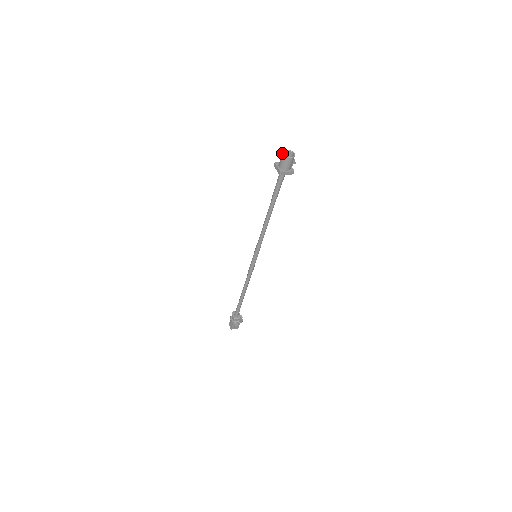
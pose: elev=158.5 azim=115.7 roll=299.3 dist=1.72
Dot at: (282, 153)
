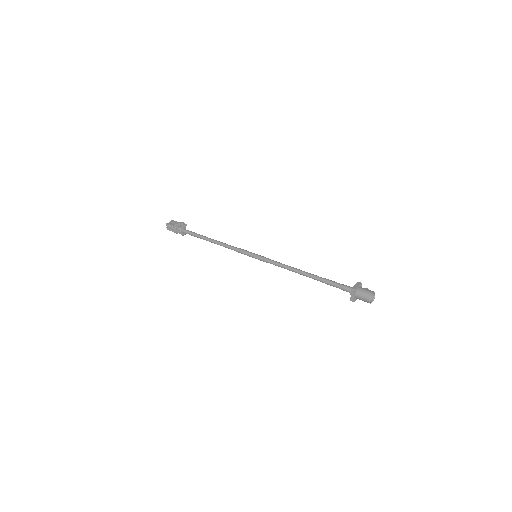
Dot at: (369, 299)
